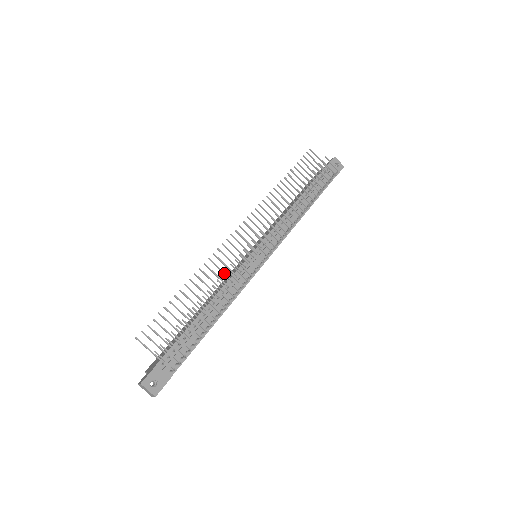
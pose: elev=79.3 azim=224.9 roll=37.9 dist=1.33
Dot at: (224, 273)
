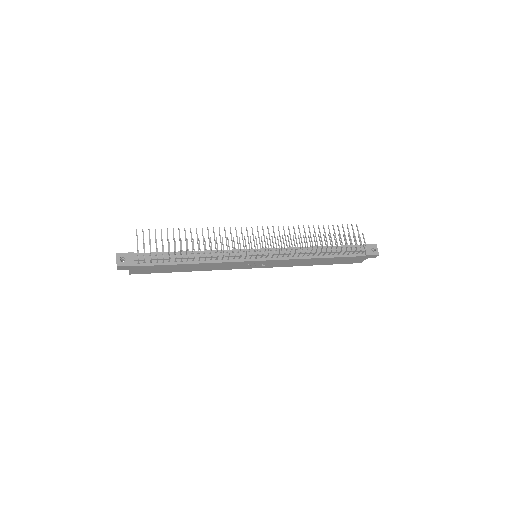
Dot at: (221, 242)
